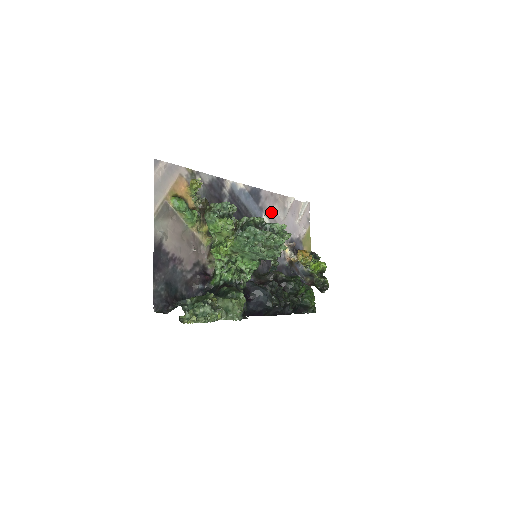
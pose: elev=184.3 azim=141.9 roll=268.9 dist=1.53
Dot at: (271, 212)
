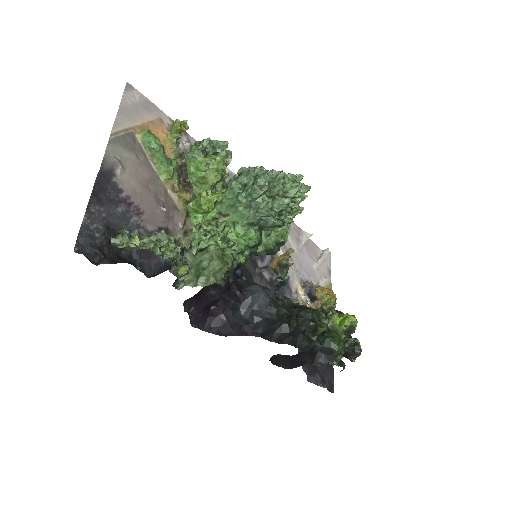
Dot at: occluded
